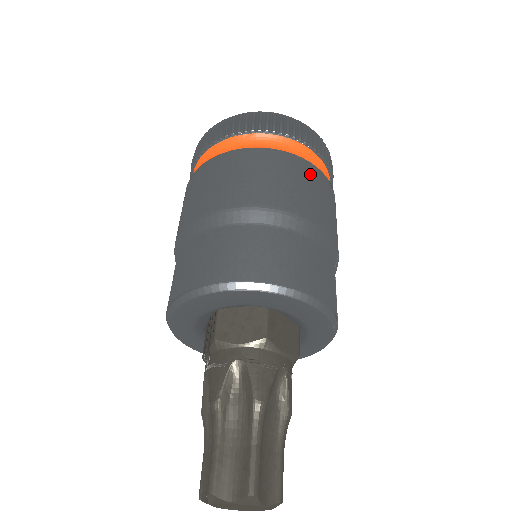
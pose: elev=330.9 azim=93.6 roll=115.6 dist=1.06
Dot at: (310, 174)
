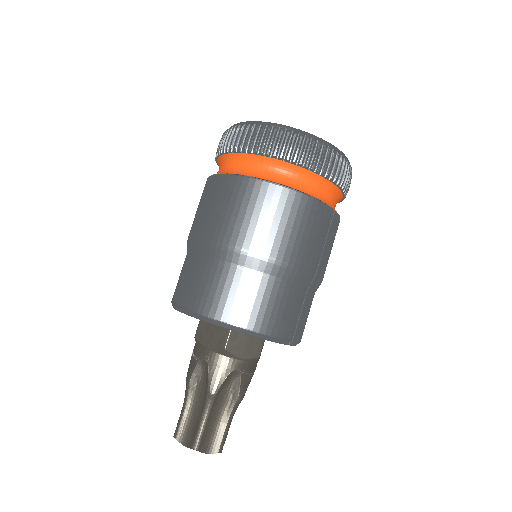
Dot at: (292, 206)
